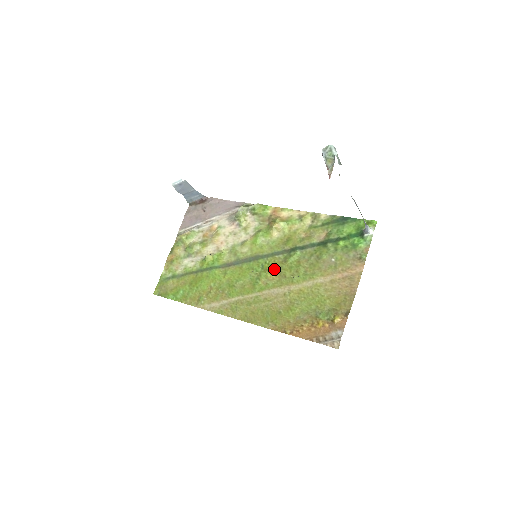
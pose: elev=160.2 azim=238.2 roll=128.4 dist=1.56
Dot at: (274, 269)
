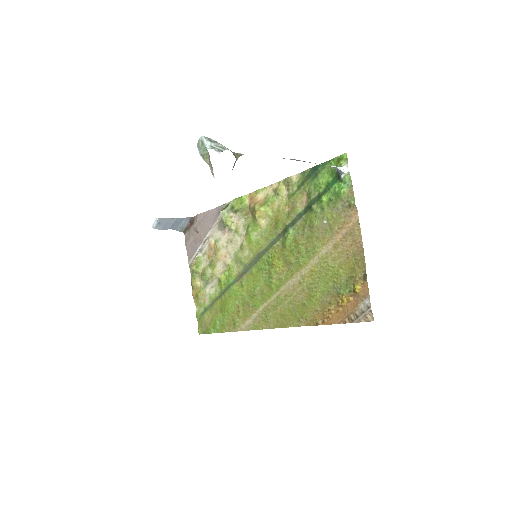
Dot at: (278, 260)
